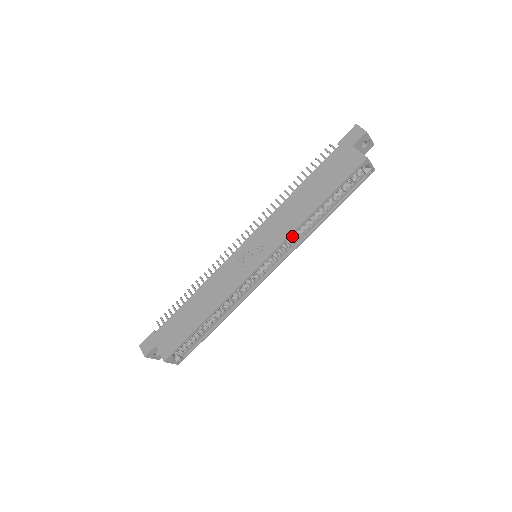
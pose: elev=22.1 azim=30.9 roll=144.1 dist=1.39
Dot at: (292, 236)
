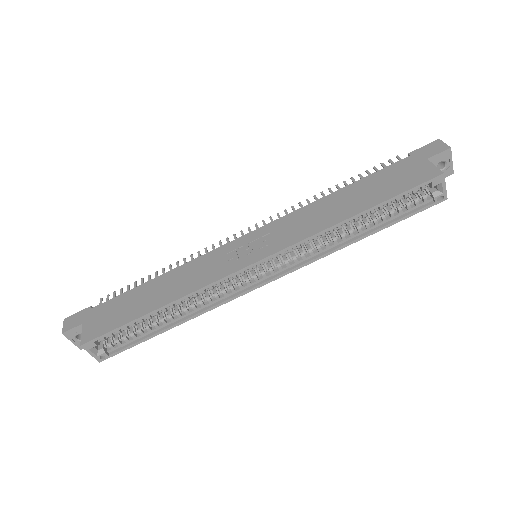
Dot at: (311, 244)
